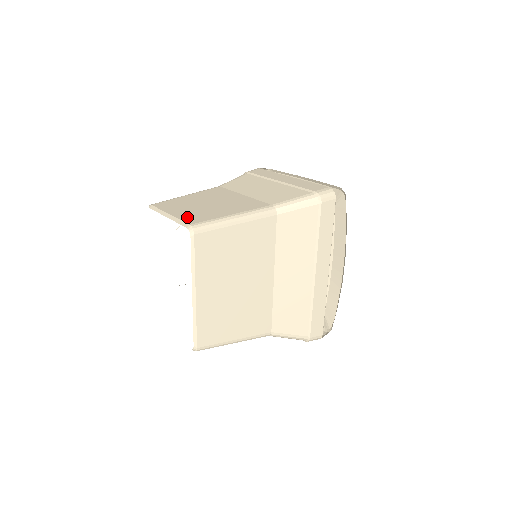
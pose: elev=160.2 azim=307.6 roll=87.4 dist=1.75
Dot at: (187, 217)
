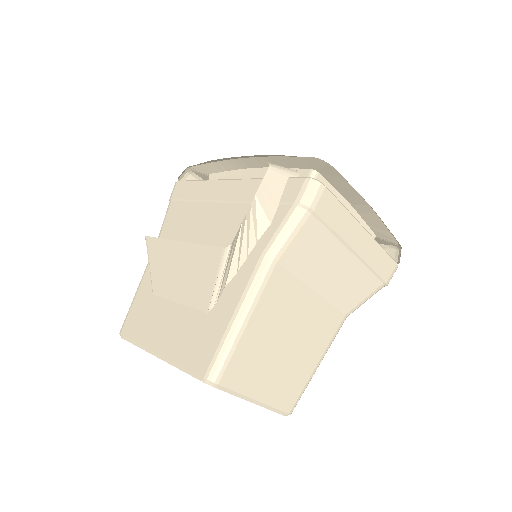
Dot at: (279, 398)
